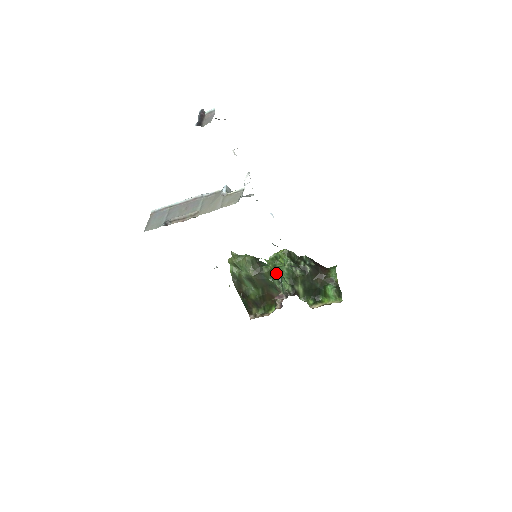
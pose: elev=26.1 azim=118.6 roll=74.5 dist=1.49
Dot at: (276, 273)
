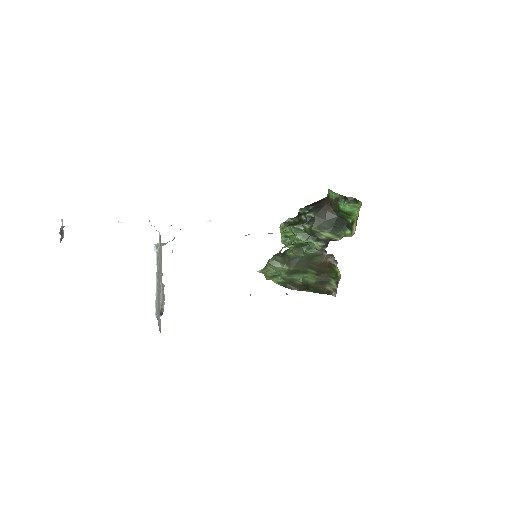
Dot at: (300, 246)
